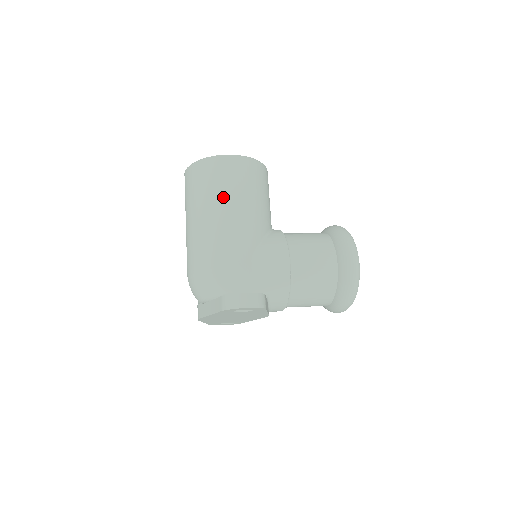
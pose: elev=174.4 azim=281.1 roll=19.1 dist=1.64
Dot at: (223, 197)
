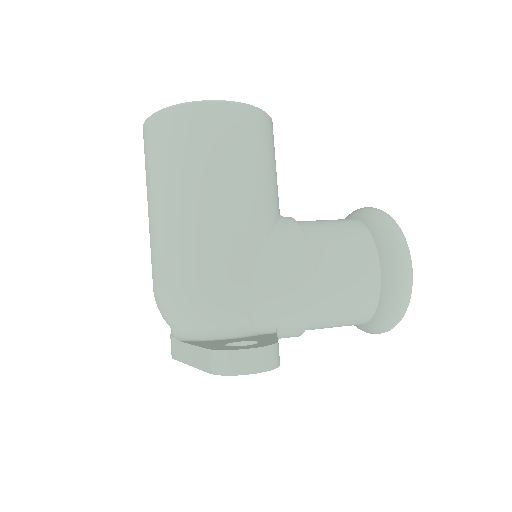
Dot at: (206, 173)
